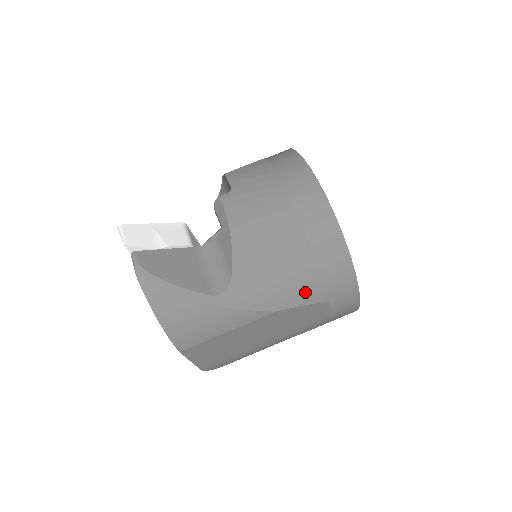
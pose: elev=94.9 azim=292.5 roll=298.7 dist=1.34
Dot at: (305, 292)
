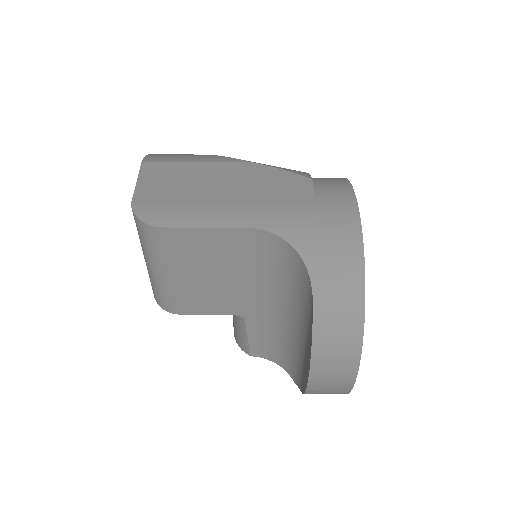
Dot at: (287, 169)
